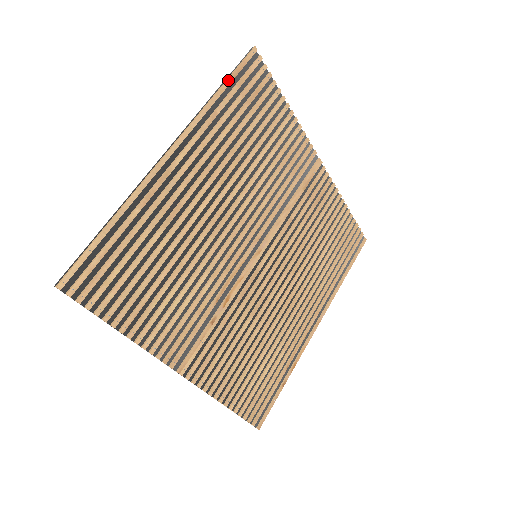
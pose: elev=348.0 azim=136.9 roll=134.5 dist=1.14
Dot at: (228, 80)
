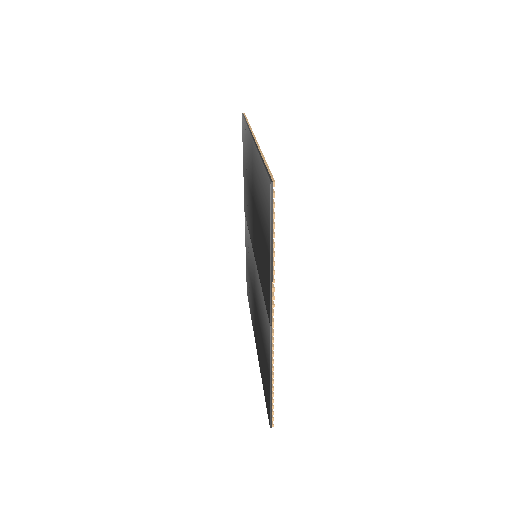
Dot at: occluded
